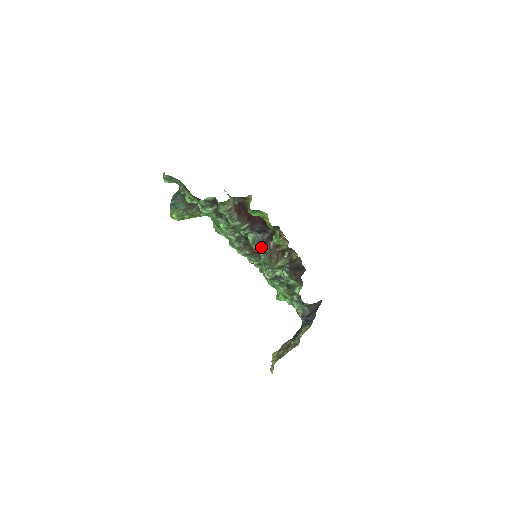
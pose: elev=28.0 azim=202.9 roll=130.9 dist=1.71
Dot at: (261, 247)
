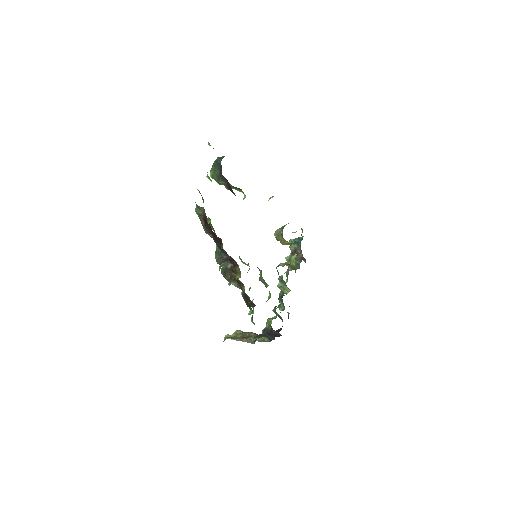
Dot at: (219, 260)
